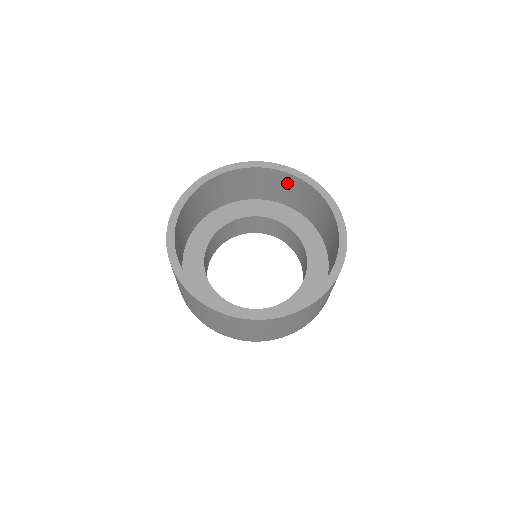
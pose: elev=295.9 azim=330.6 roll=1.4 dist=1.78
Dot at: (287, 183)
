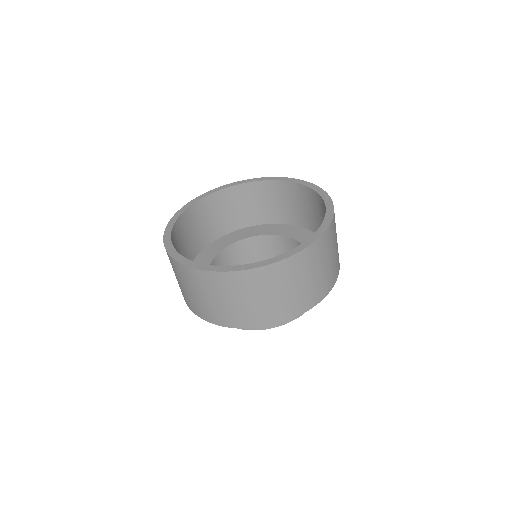
Dot at: (319, 207)
